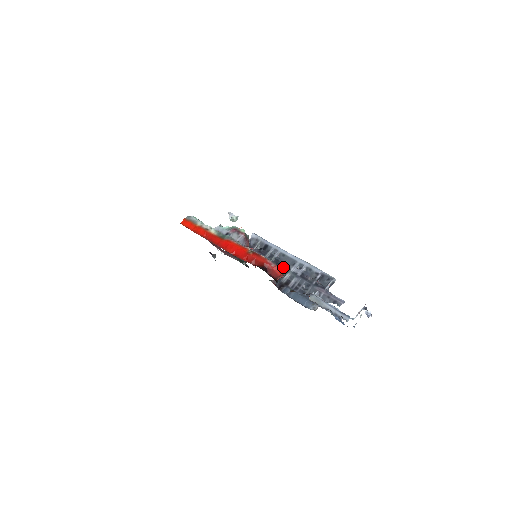
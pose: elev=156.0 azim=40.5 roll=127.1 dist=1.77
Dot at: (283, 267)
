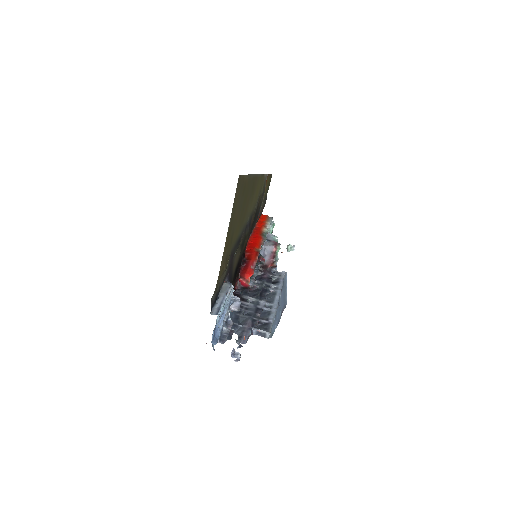
Dot at: (261, 295)
